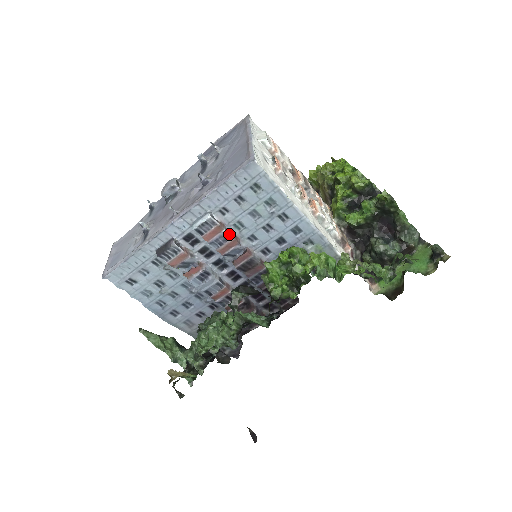
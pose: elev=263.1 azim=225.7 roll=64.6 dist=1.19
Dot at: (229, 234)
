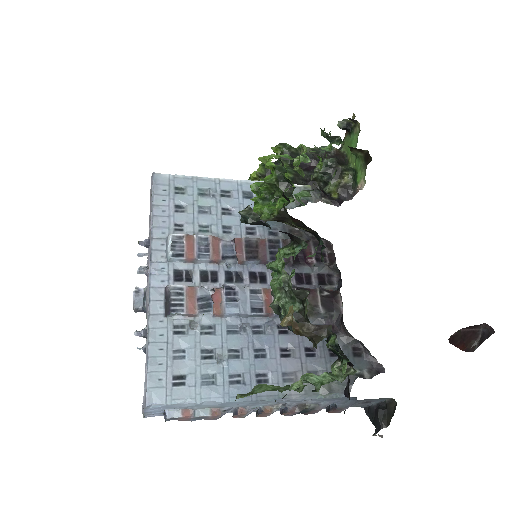
Dot at: (203, 236)
